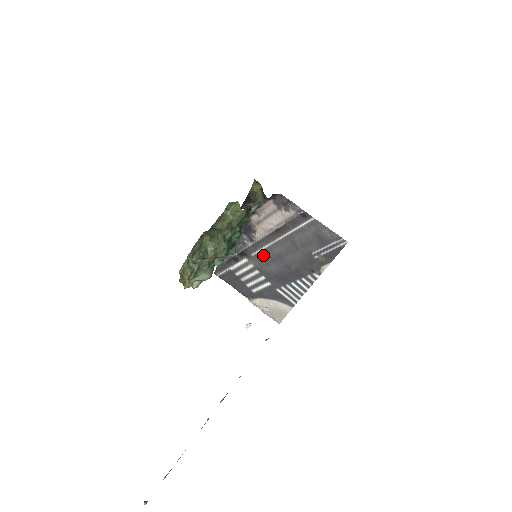
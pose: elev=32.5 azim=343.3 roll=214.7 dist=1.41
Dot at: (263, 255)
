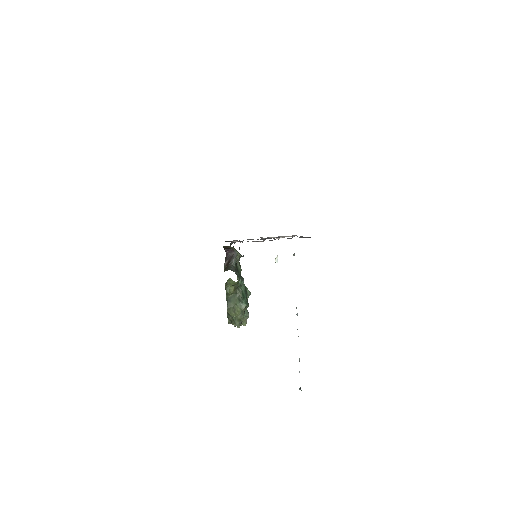
Dot at: occluded
